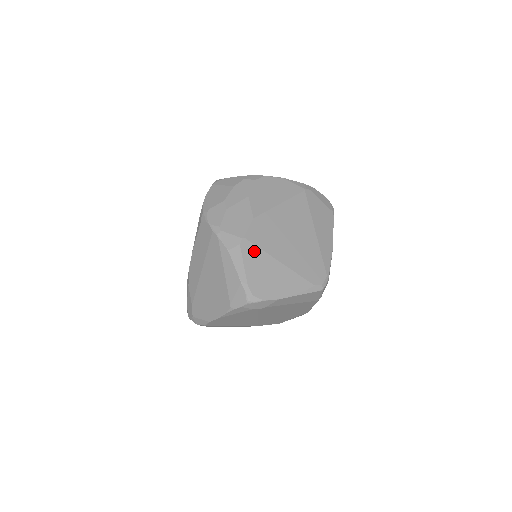
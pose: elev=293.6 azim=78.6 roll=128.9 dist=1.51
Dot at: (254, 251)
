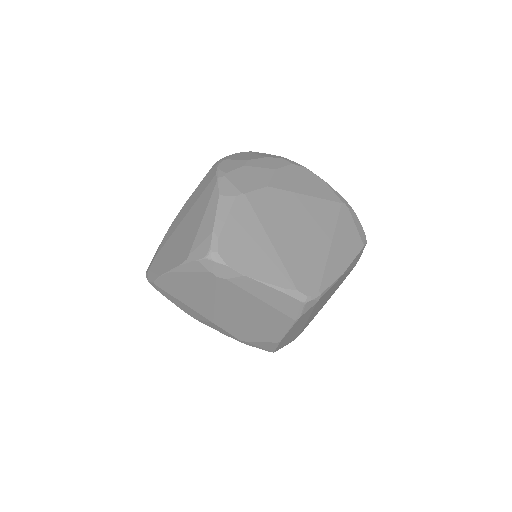
Dot at: (248, 213)
